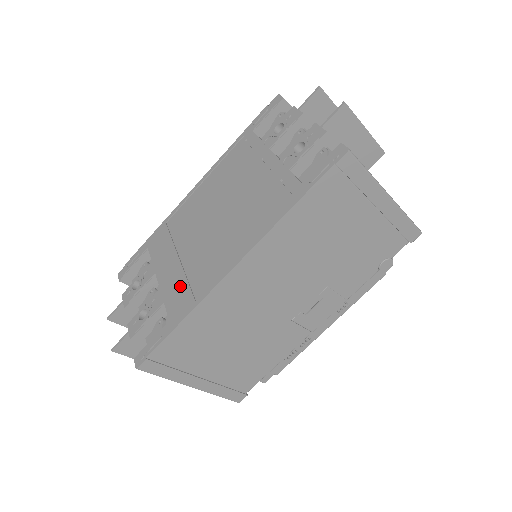
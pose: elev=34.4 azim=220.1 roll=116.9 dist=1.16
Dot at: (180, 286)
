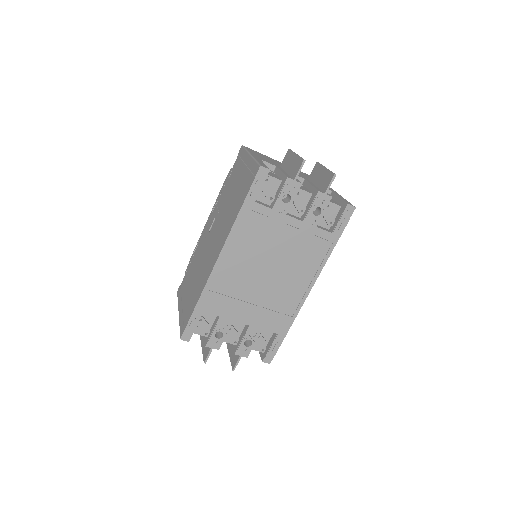
Dot at: (271, 317)
